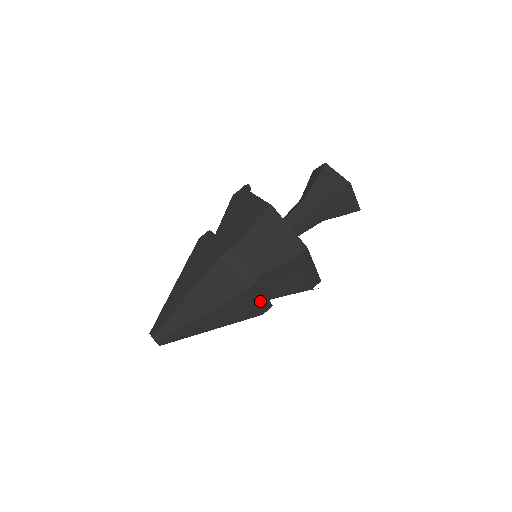
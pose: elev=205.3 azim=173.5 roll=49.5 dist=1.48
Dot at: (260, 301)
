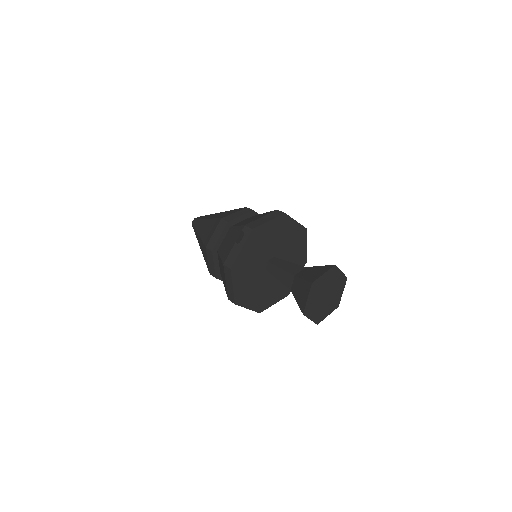
Dot at: occluded
